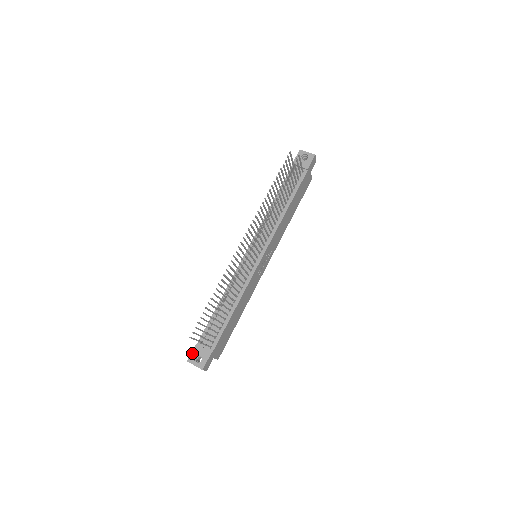
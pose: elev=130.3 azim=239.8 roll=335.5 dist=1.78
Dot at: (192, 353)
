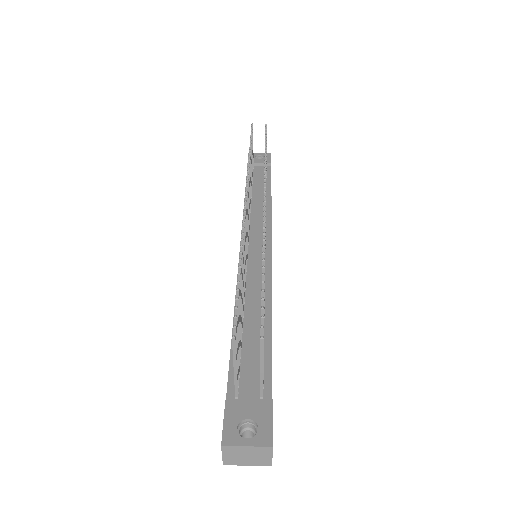
Dot at: (226, 422)
